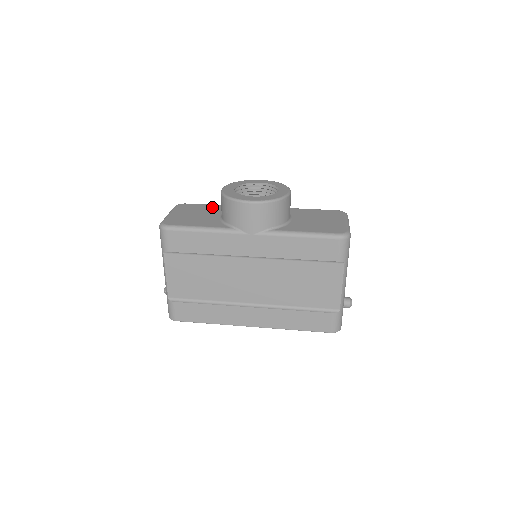
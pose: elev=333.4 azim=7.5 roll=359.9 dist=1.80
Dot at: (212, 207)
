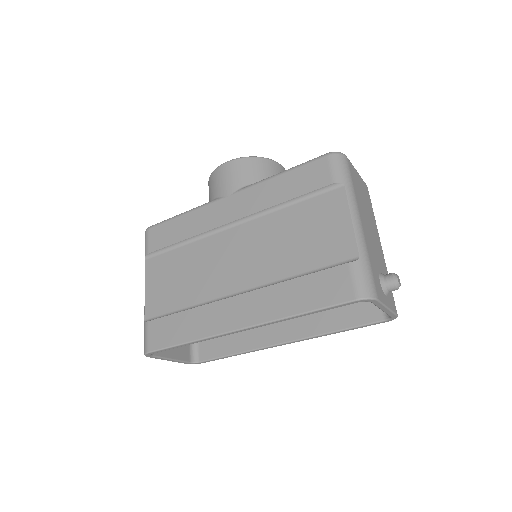
Dot at: occluded
